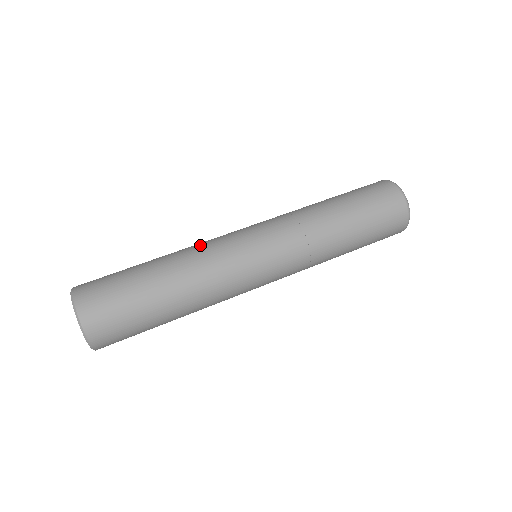
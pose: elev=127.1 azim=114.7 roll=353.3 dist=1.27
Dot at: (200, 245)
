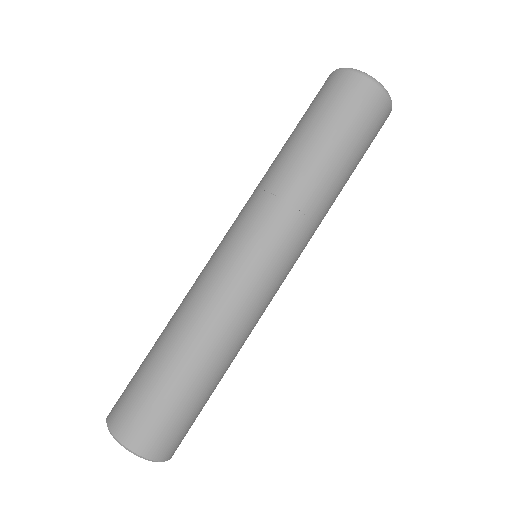
Dot at: (229, 317)
